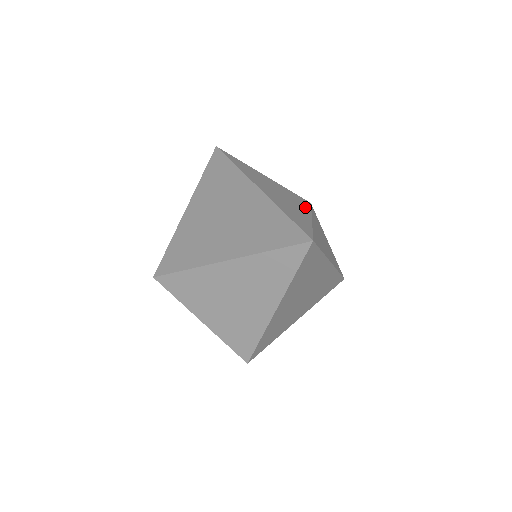
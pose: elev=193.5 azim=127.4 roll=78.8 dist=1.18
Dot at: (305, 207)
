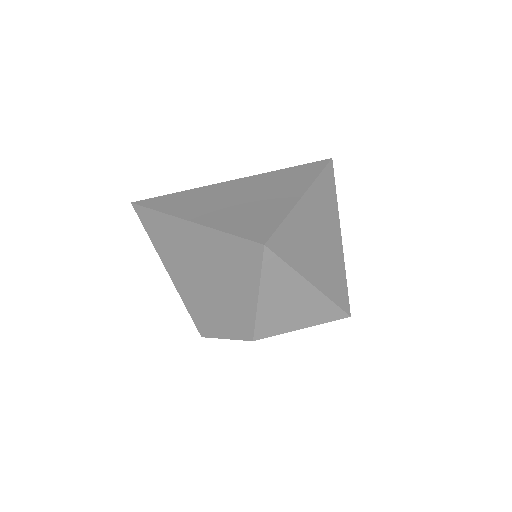
Dot at: occluded
